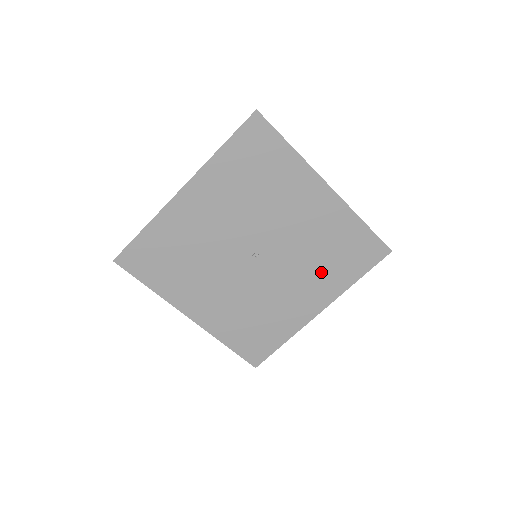
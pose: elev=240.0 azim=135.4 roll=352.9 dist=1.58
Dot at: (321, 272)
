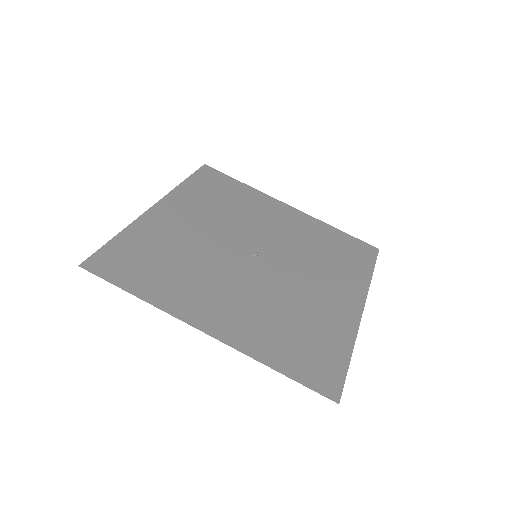
Dot at: (332, 269)
